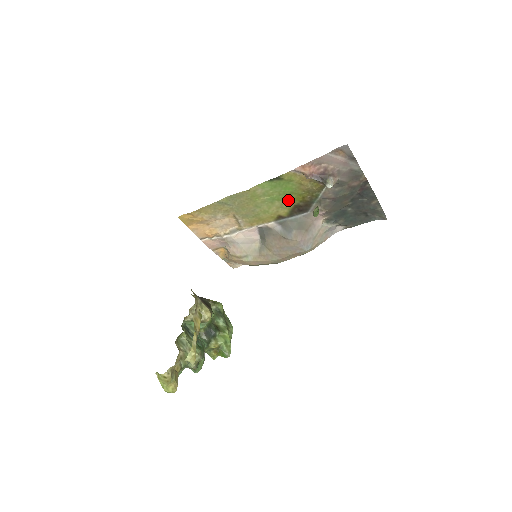
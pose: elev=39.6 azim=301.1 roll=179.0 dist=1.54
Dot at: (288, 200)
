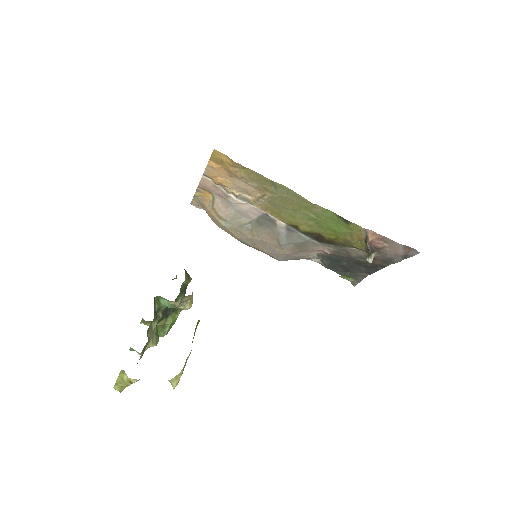
Dot at: (323, 229)
